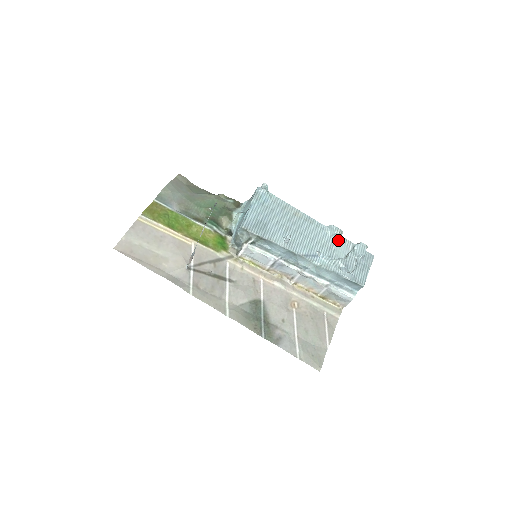
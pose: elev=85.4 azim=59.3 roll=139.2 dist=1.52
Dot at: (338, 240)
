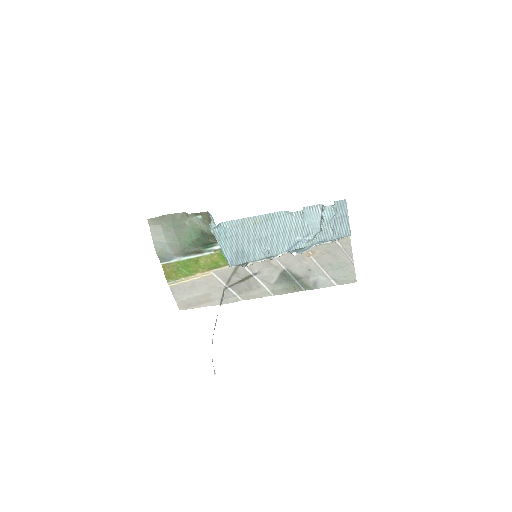
Dot at: (305, 214)
